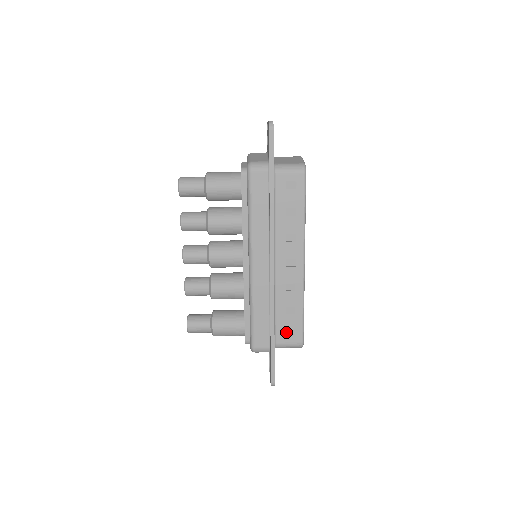
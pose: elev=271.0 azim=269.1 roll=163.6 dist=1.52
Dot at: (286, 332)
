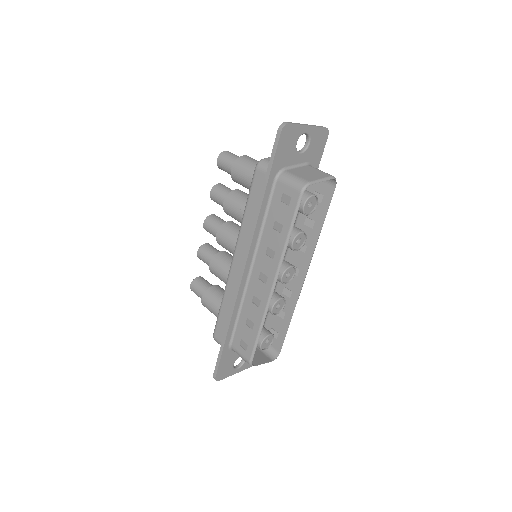
Dot at: (242, 341)
